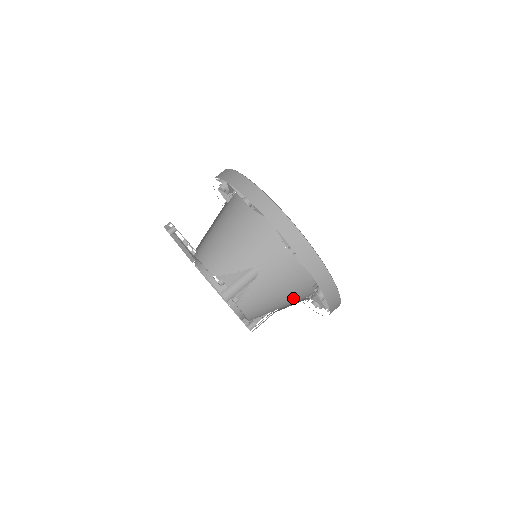
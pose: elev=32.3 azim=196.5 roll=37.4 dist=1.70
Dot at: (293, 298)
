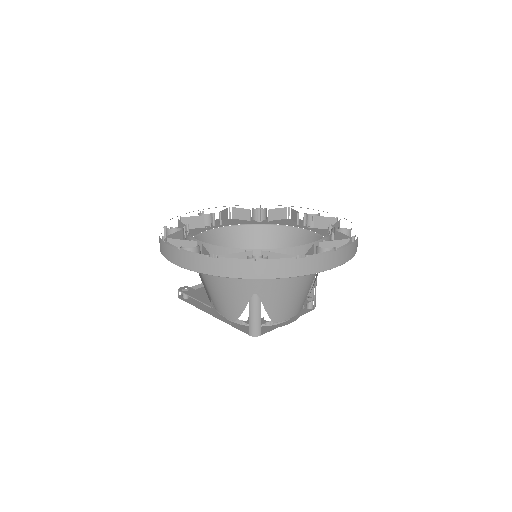
Dot at: occluded
